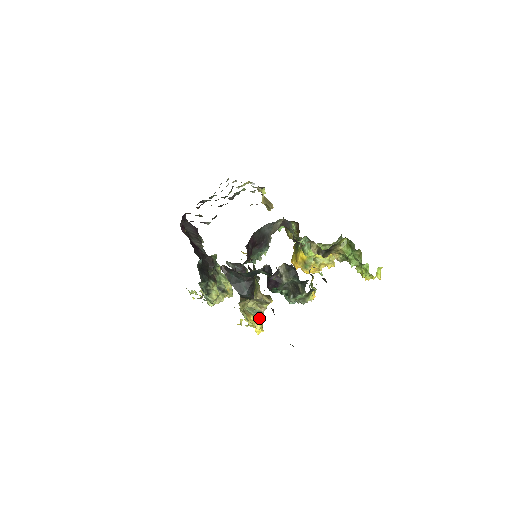
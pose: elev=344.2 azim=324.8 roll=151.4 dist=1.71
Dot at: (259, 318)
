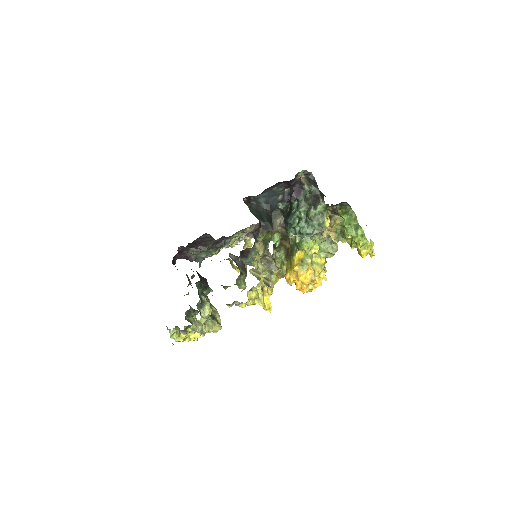
Dot at: occluded
